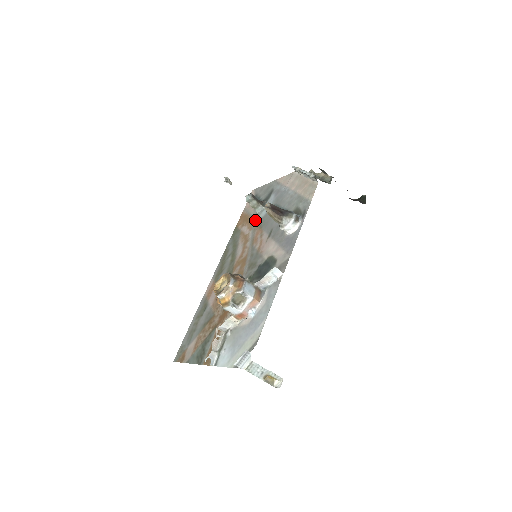
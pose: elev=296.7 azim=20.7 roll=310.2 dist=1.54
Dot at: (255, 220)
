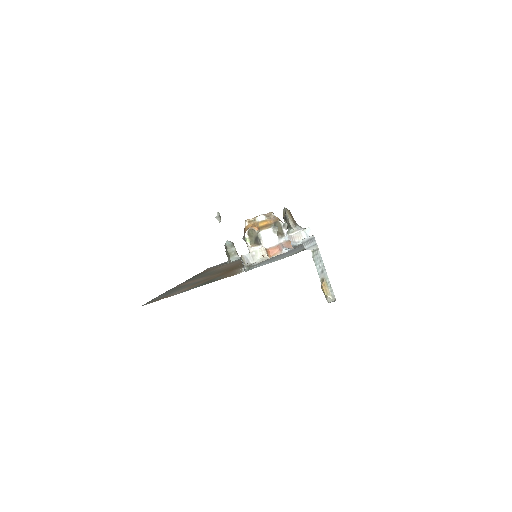
Dot at: (231, 262)
